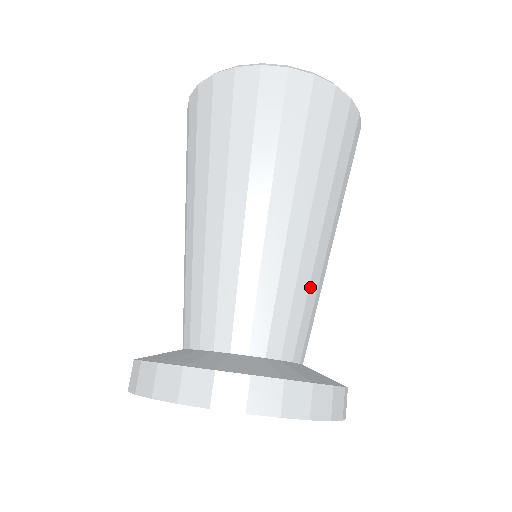
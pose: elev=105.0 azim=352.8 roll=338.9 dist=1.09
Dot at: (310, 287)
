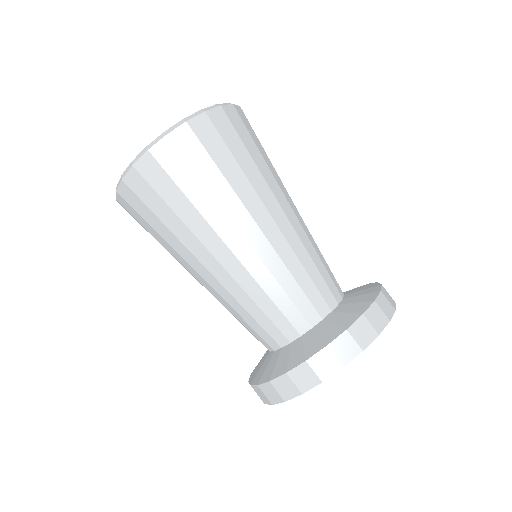
Dot at: occluded
